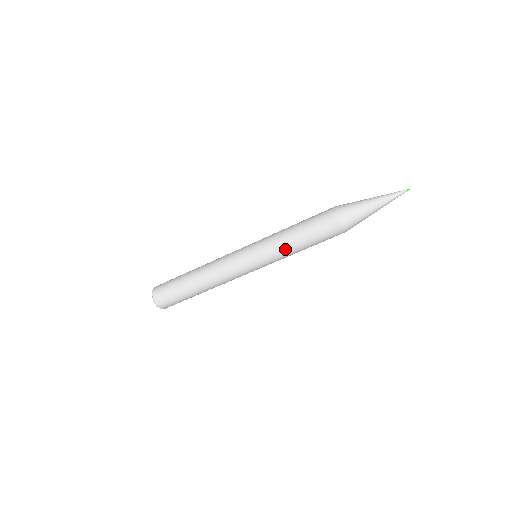
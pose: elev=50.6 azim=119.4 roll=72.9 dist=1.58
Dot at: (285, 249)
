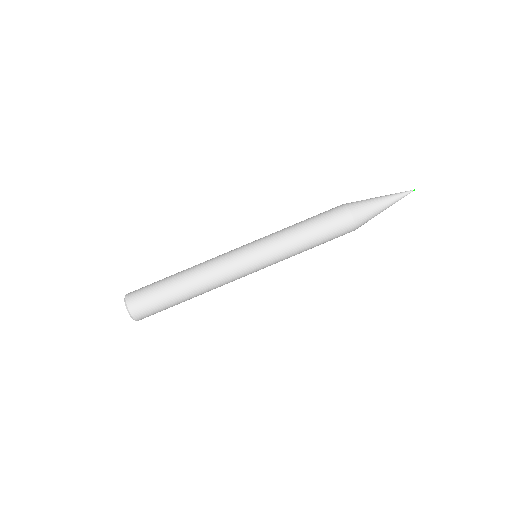
Dot at: (287, 231)
